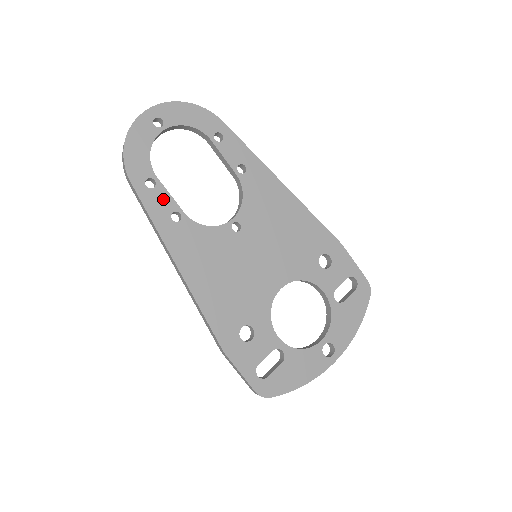
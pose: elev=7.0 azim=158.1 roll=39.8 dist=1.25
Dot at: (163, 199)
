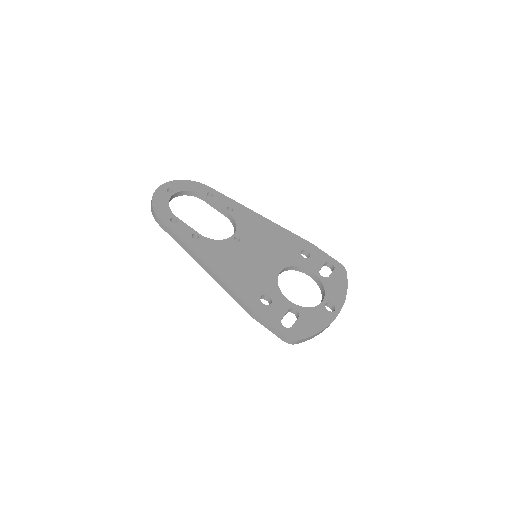
Dot at: (184, 228)
